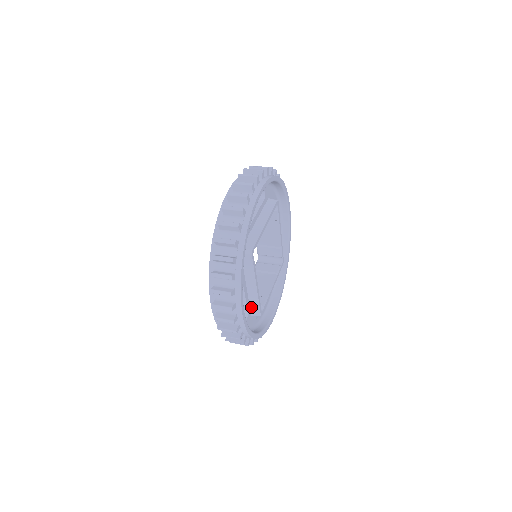
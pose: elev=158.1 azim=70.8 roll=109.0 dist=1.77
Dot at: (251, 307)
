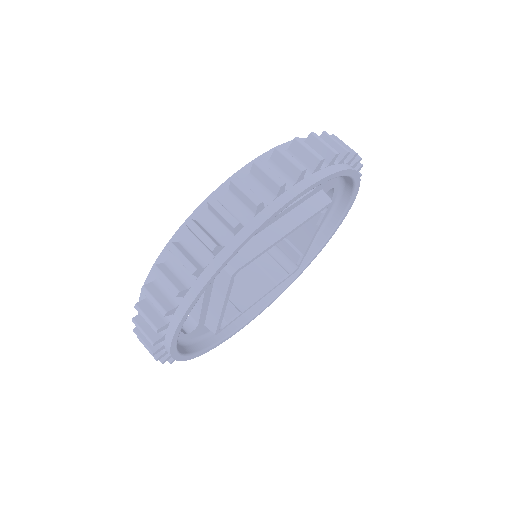
Dot at: occluded
